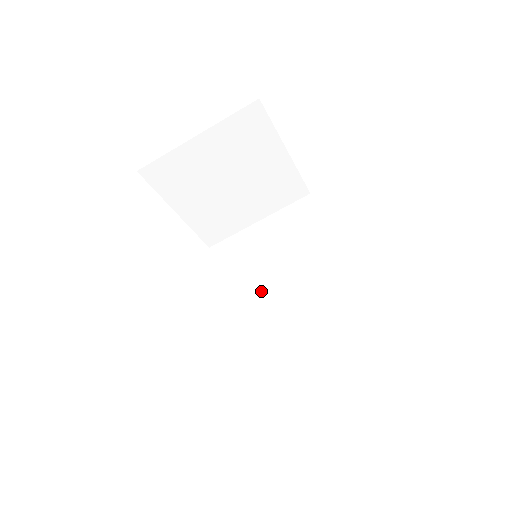
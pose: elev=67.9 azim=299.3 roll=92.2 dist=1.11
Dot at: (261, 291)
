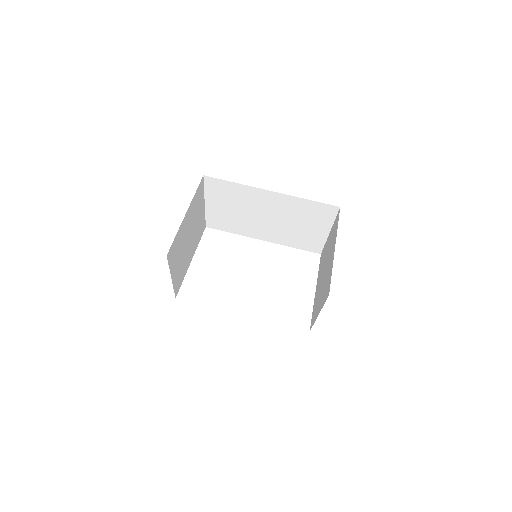
Dot at: (259, 225)
